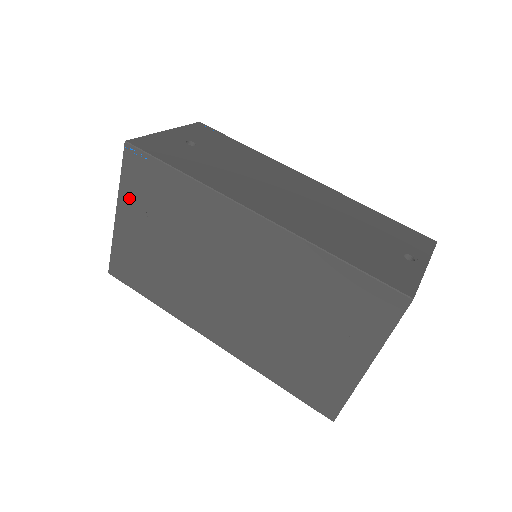
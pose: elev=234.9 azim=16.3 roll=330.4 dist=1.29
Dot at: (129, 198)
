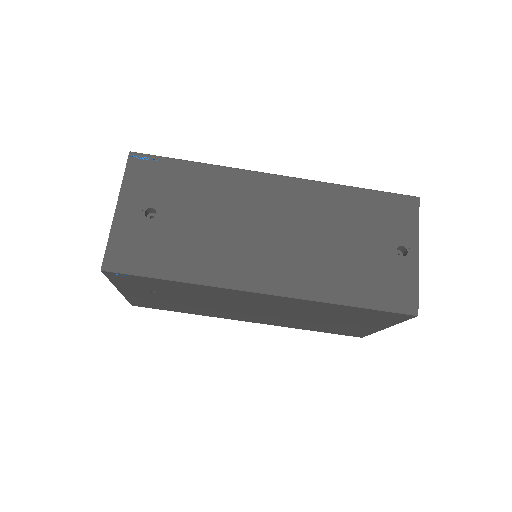
Dot at: (128, 287)
